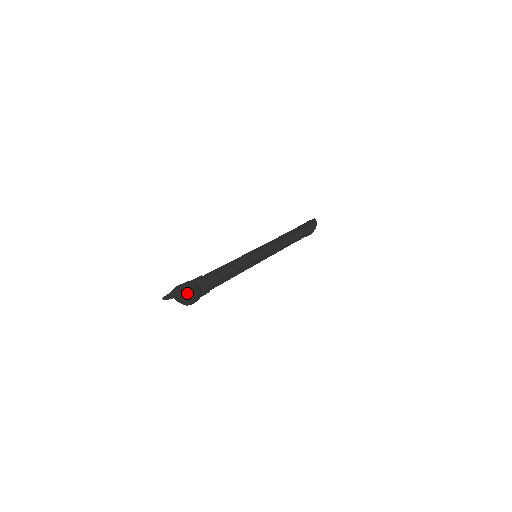
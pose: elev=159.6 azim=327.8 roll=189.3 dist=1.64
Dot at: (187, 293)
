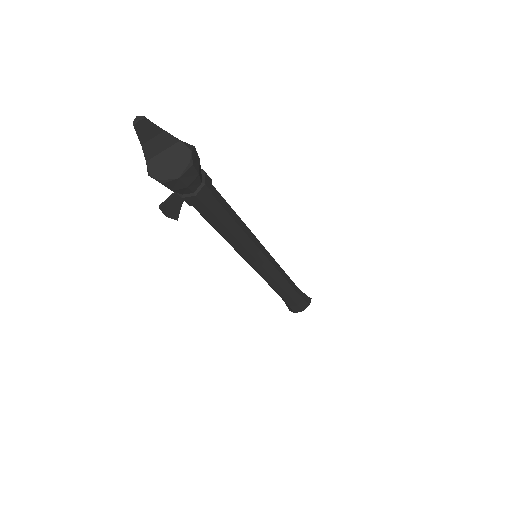
Dot at: (178, 139)
